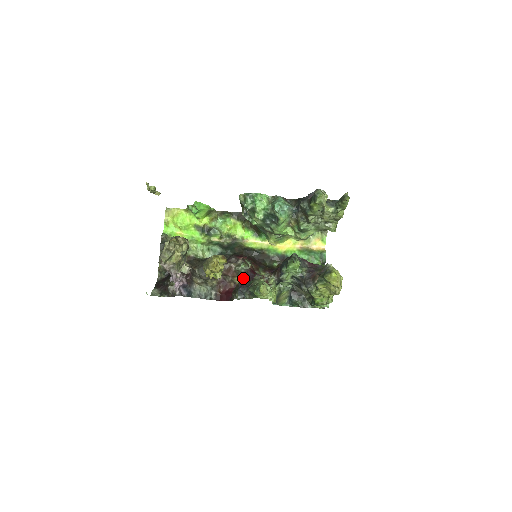
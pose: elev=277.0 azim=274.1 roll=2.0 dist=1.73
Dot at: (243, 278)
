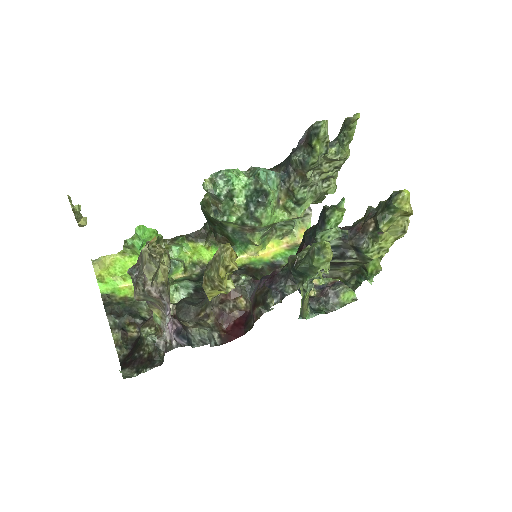
Dot at: (260, 281)
